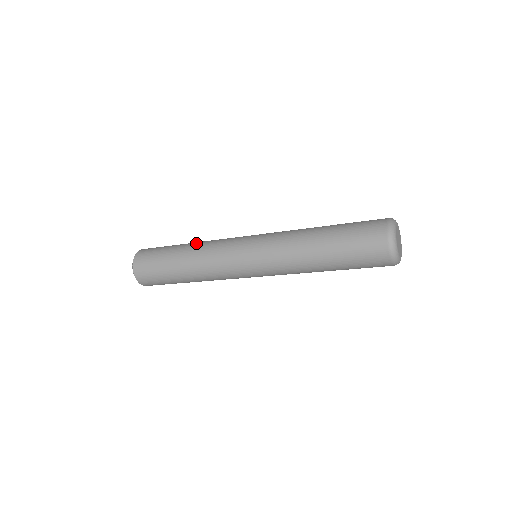
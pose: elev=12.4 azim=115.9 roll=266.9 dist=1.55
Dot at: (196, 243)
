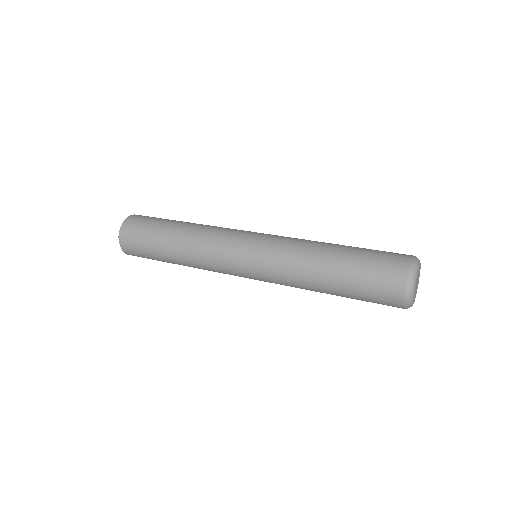
Dot at: (188, 231)
